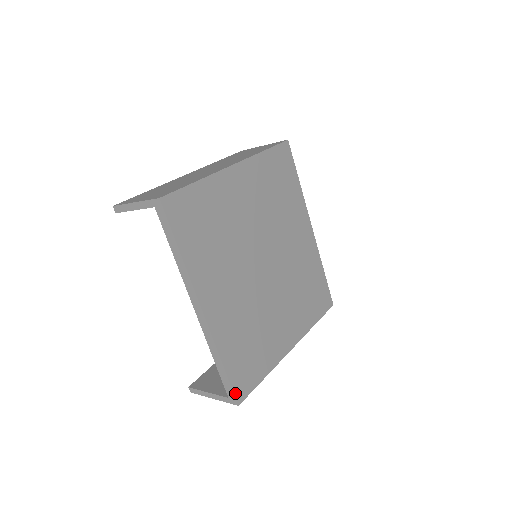
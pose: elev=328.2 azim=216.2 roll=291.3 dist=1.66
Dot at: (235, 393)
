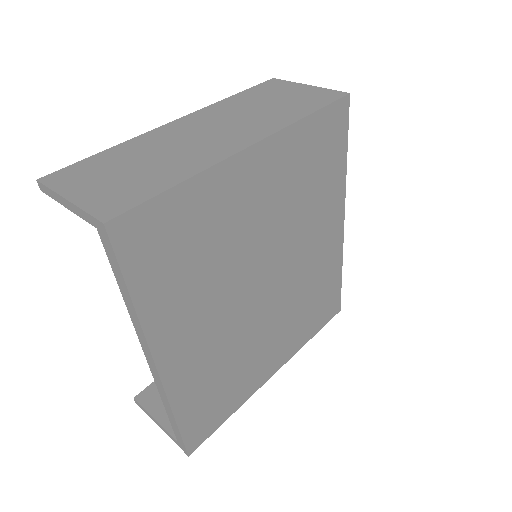
Dot at: (187, 445)
